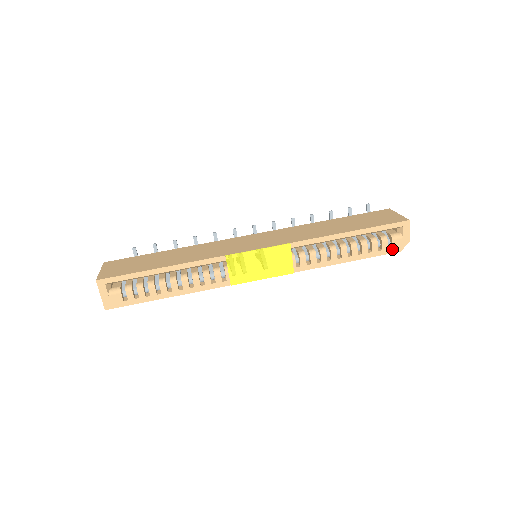
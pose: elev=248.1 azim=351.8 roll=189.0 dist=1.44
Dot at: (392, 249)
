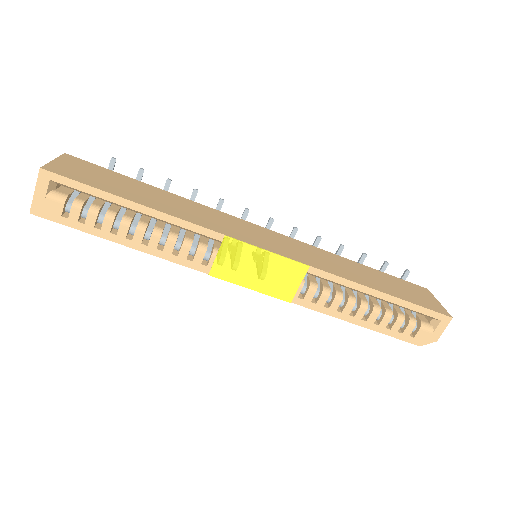
Dot at: (413, 338)
